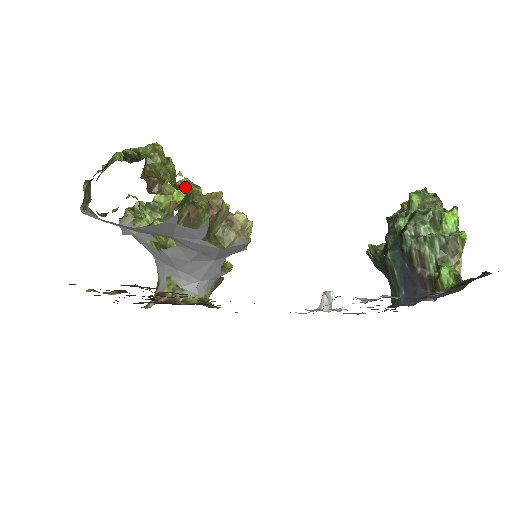
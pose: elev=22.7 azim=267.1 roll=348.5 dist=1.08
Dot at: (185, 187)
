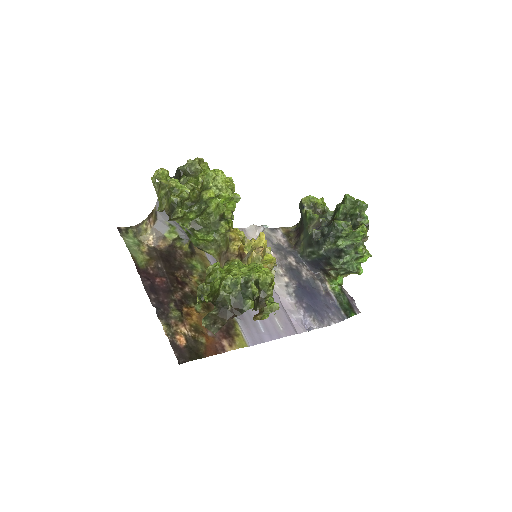
Dot at: occluded
